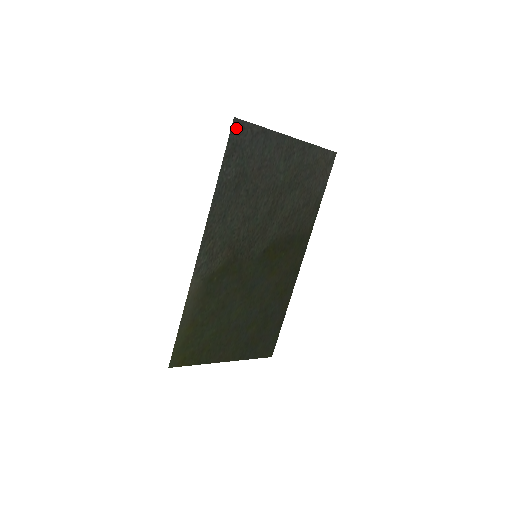
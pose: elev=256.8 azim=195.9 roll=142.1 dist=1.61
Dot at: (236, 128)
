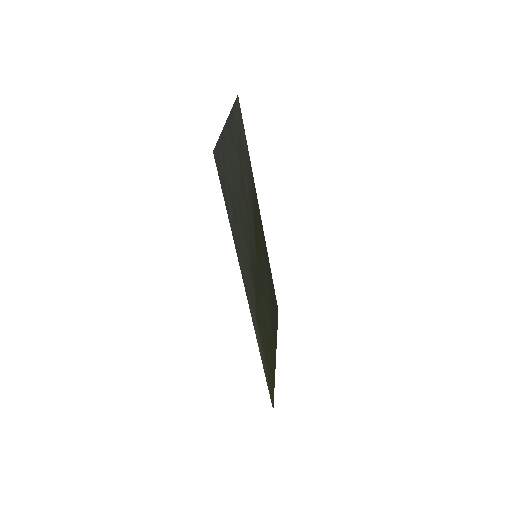
Dot at: (216, 161)
